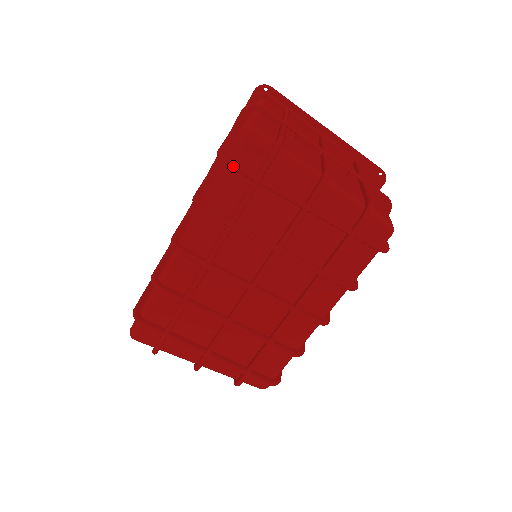
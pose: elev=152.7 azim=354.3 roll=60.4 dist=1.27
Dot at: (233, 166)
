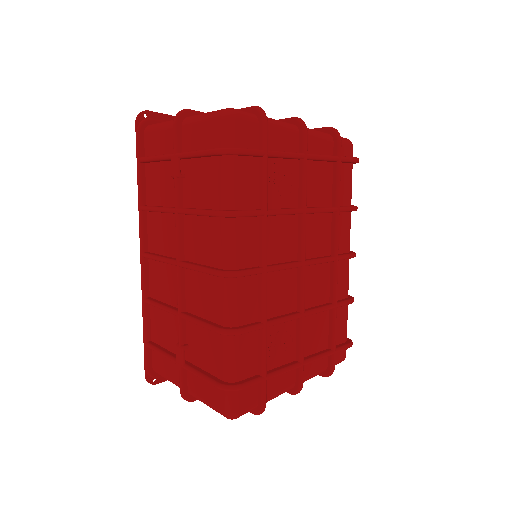
Dot at: (244, 151)
